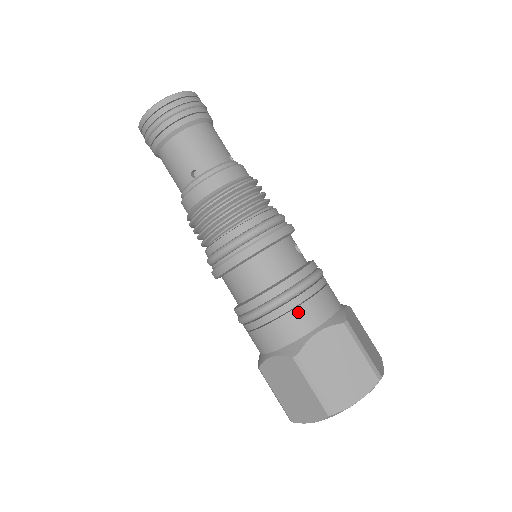
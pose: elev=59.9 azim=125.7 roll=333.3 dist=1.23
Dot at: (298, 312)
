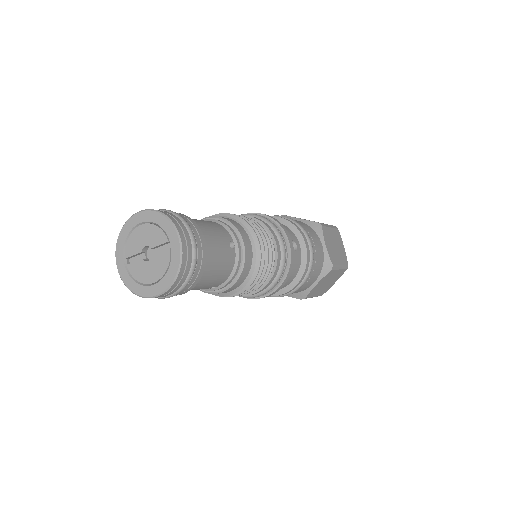
Dot at: (304, 286)
